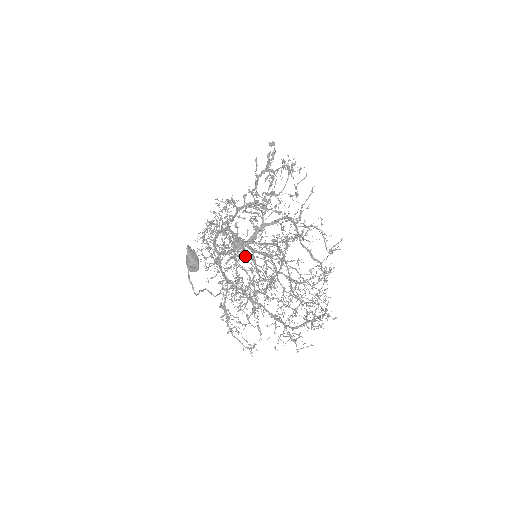
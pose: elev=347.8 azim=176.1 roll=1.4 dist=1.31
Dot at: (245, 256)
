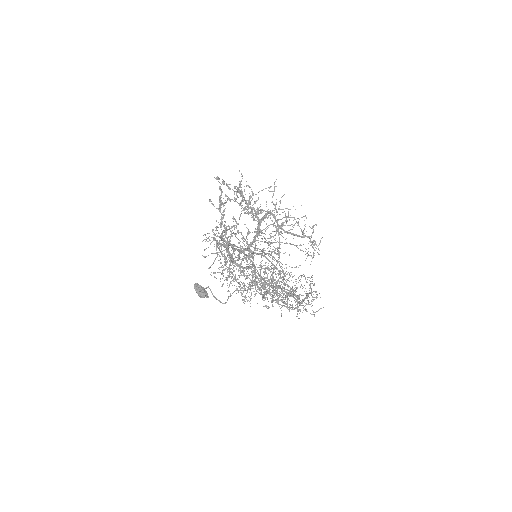
Dot at: occluded
